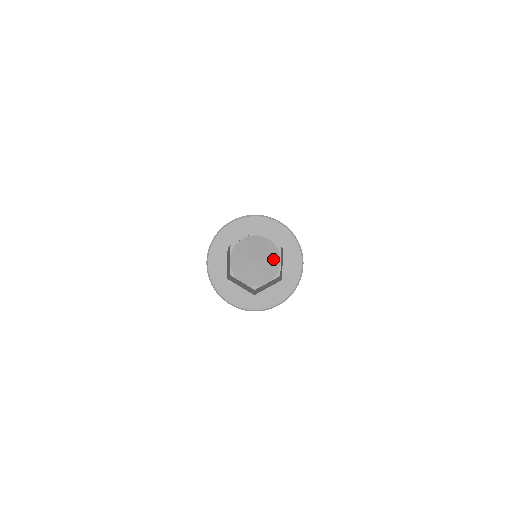
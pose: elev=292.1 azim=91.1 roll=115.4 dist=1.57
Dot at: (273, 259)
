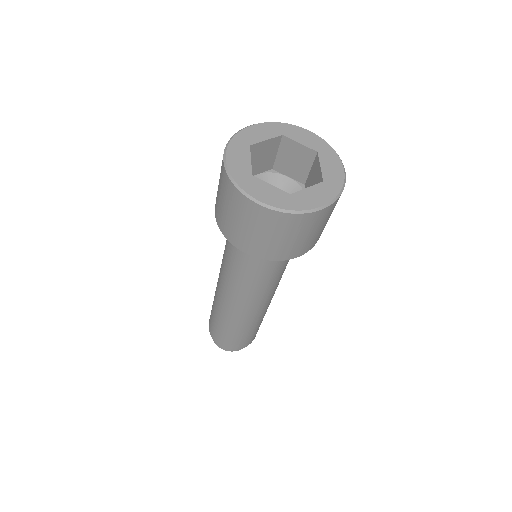
Dot at: occluded
